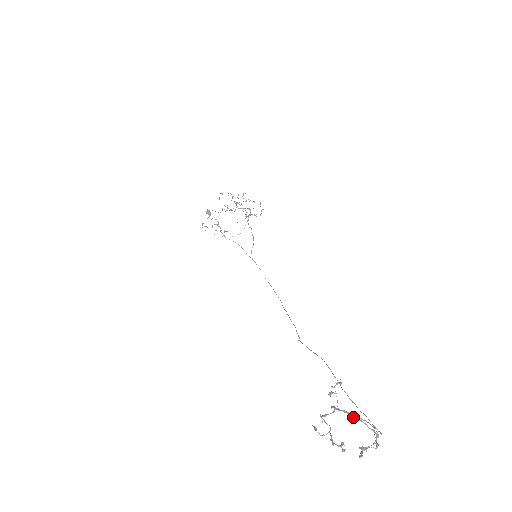
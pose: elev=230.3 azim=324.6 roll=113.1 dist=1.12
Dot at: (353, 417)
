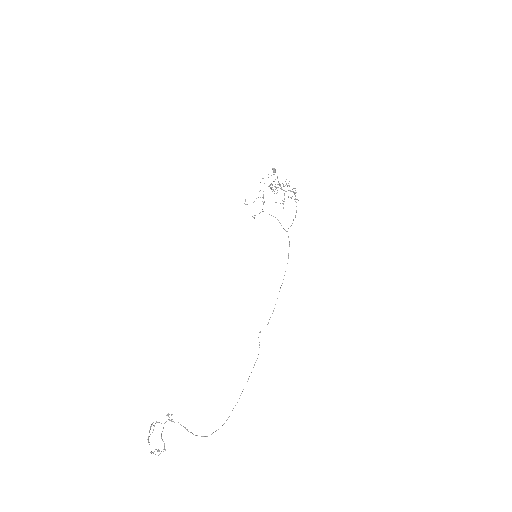
Dot at: (161, 436)
